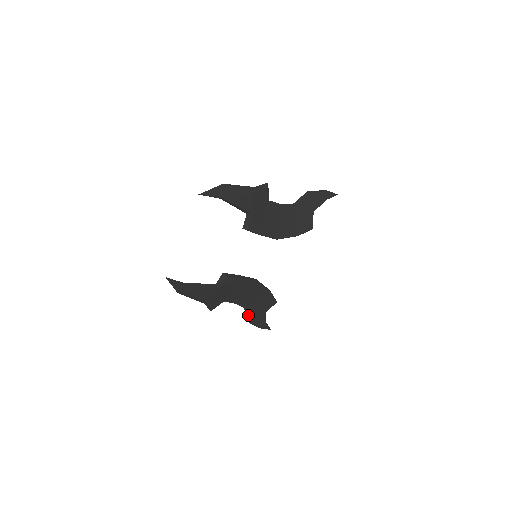
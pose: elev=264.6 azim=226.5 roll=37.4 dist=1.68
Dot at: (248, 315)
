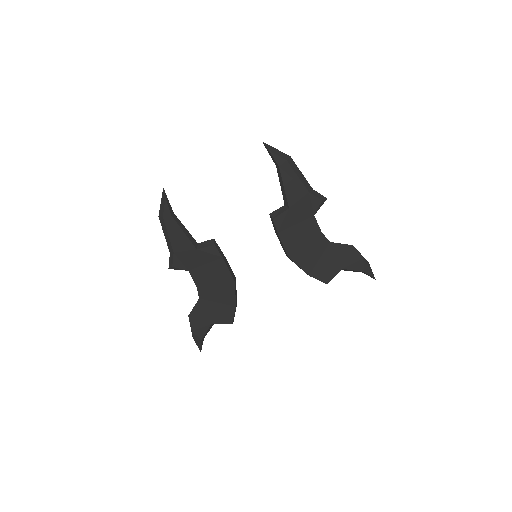
Dot at: (196, 310)
